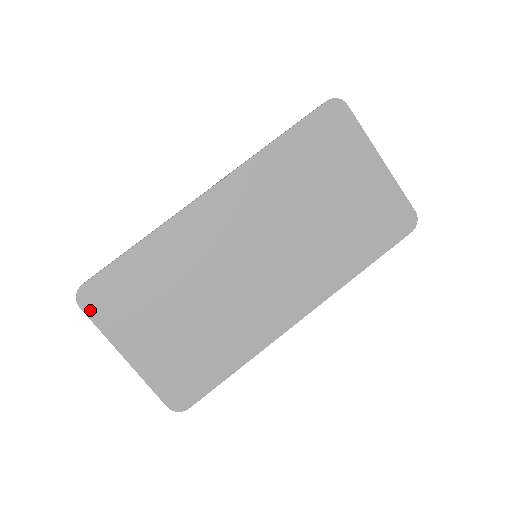
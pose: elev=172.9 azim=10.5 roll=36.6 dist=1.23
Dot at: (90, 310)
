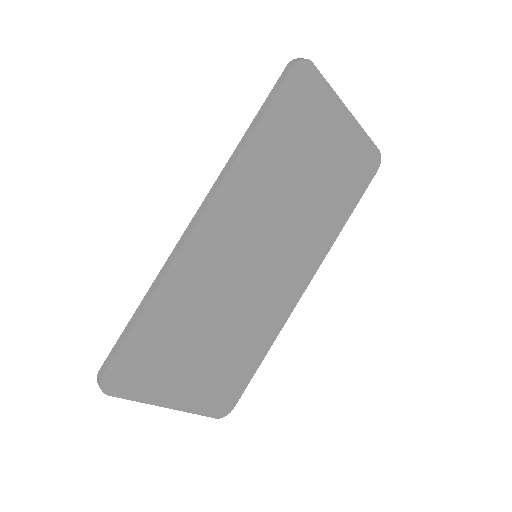
Dot at: (120, 391)
